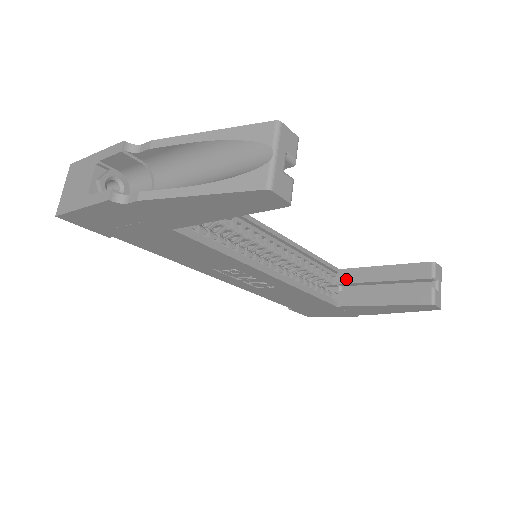
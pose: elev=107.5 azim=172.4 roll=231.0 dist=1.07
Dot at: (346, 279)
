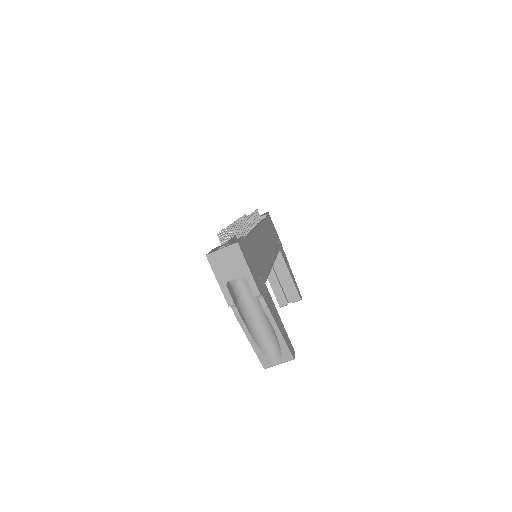
Dot at: occluded
